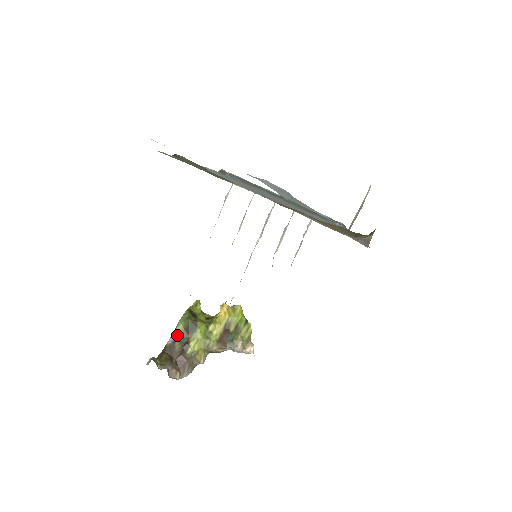
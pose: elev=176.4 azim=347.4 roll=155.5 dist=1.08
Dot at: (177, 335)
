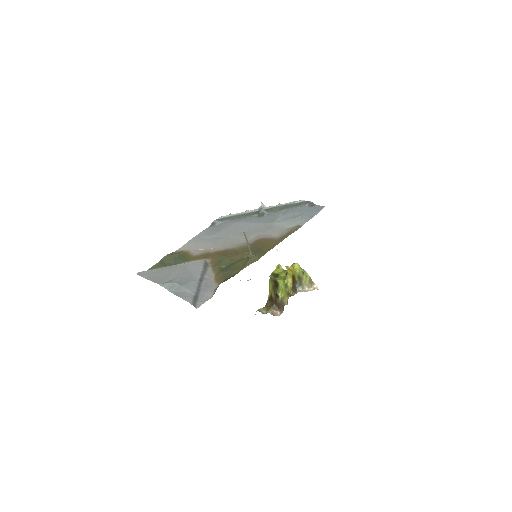
Dot at: (271, 291)
